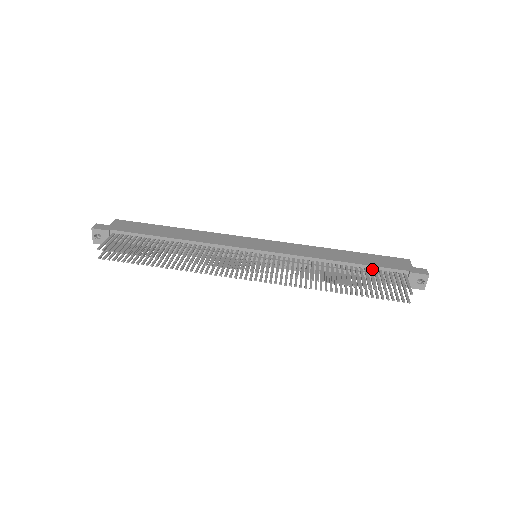
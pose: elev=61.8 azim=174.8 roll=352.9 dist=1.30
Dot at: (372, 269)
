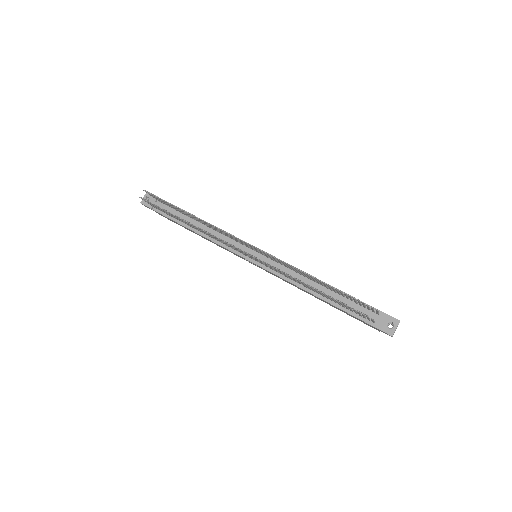
Dot at: occluded
